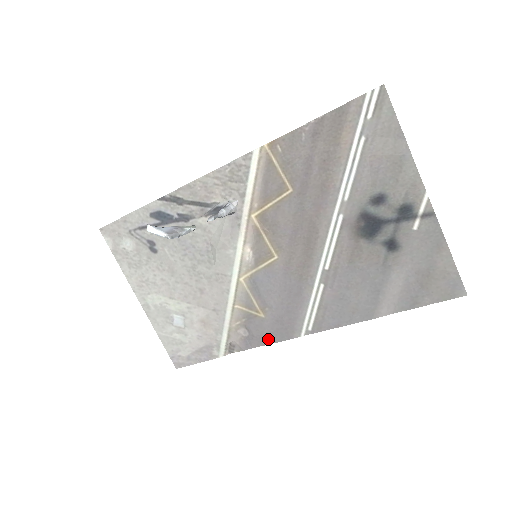
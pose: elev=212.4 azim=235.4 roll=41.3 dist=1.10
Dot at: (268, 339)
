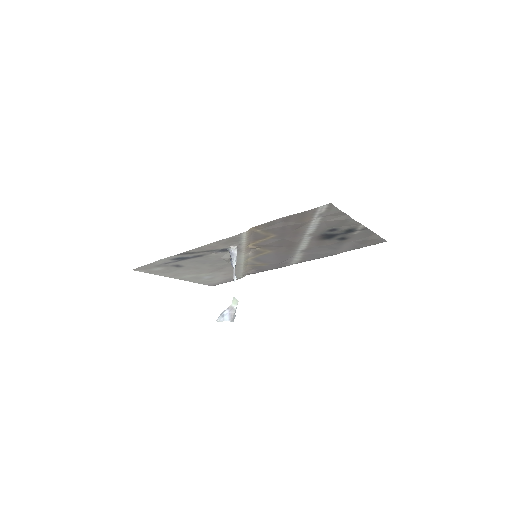
Dot at: (271, 269)
